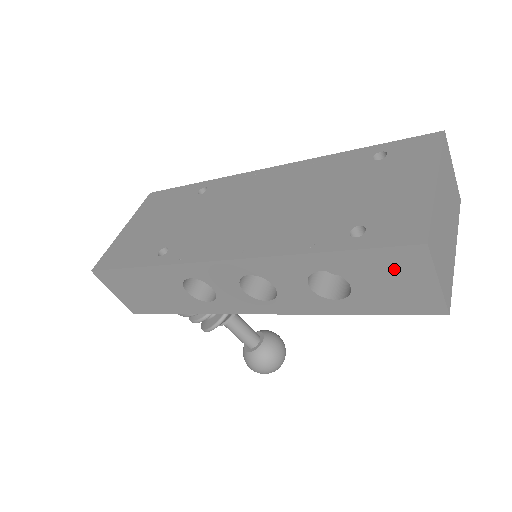
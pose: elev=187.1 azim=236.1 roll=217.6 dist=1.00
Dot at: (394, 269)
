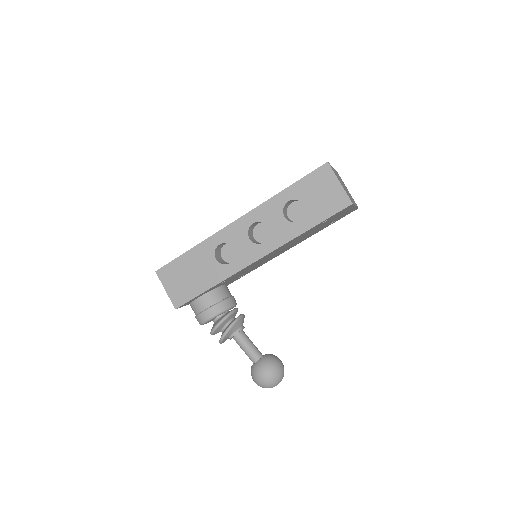
Dot at: (320, 184)
